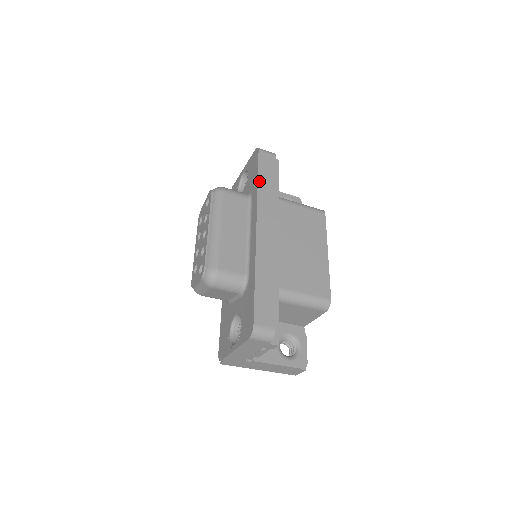
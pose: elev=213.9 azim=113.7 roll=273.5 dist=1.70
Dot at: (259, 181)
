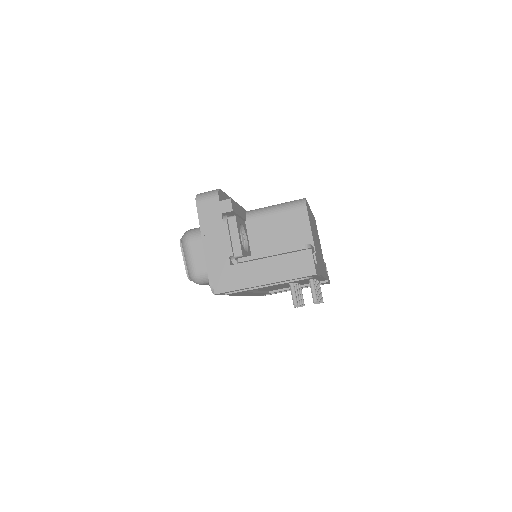
Dot at: occluded
